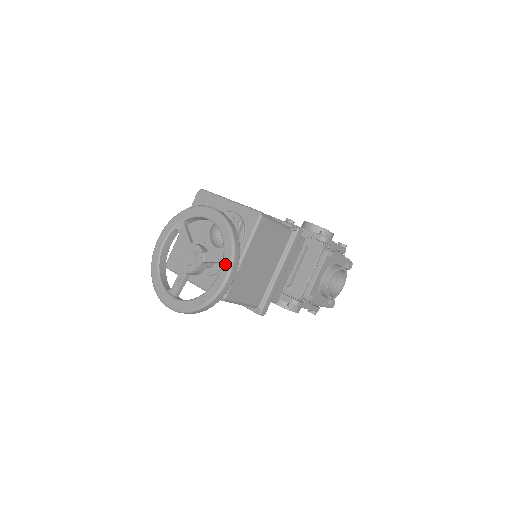
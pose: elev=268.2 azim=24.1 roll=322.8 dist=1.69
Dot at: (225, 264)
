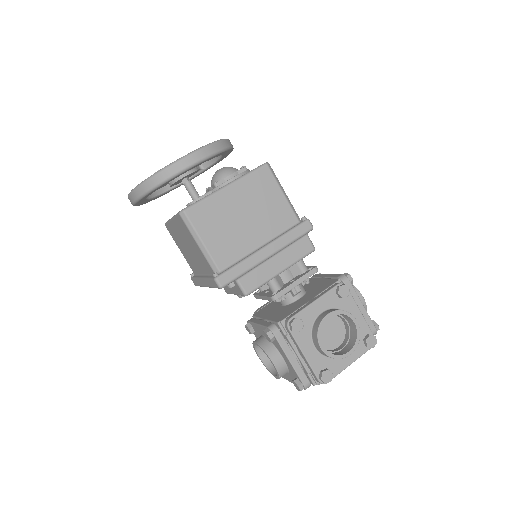
Dot at: occluded
